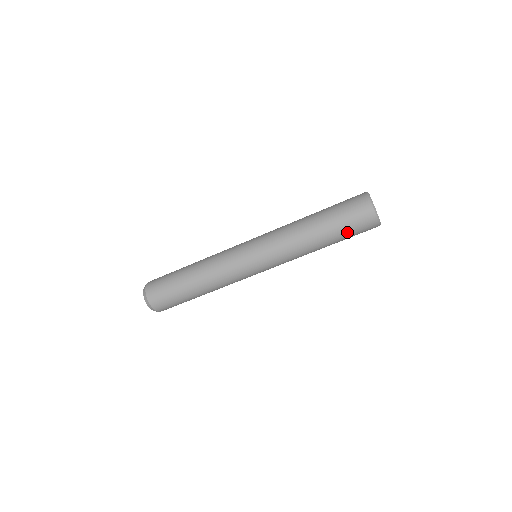
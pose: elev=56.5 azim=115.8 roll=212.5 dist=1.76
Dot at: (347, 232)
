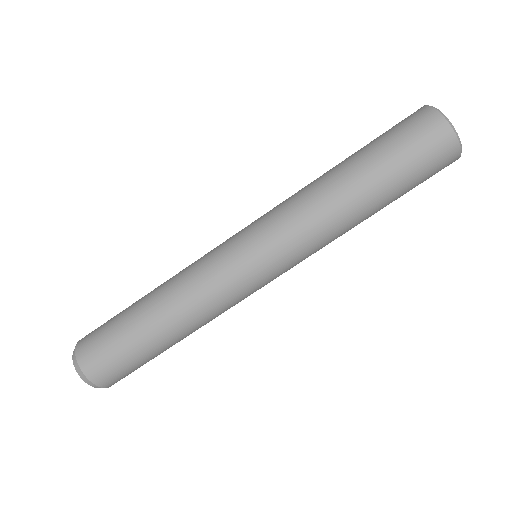
Dot at: (399, 159)
